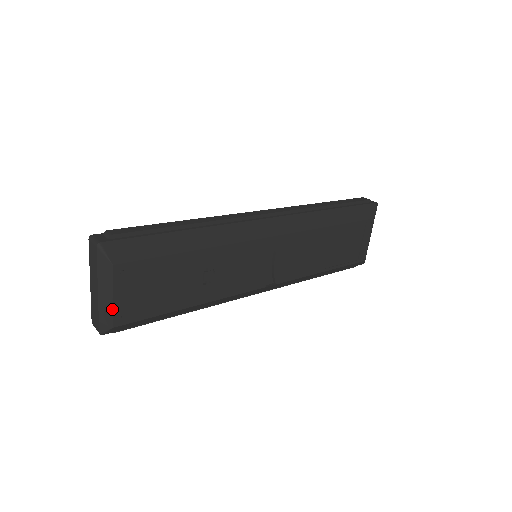
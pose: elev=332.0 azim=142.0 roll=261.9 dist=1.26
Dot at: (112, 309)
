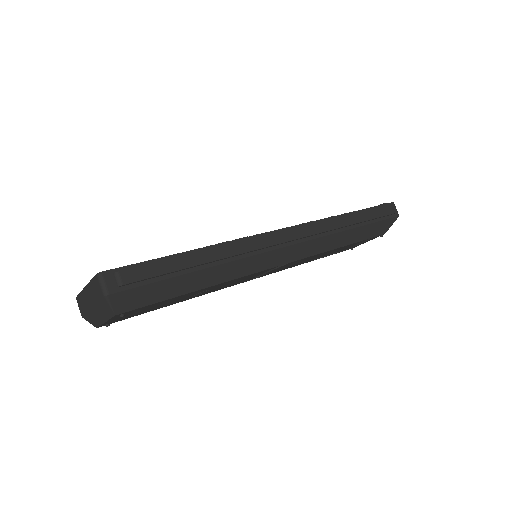
Dot at: (101, 324)
